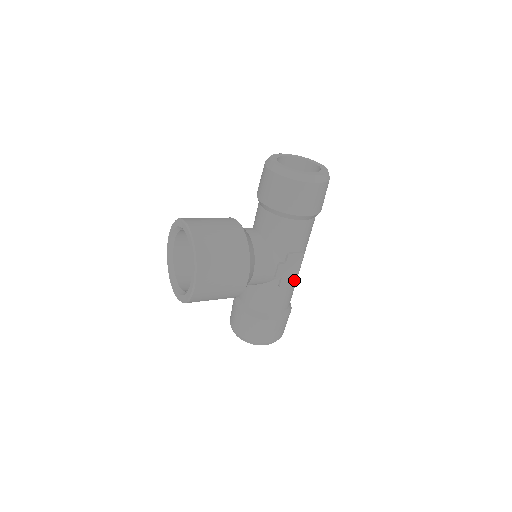
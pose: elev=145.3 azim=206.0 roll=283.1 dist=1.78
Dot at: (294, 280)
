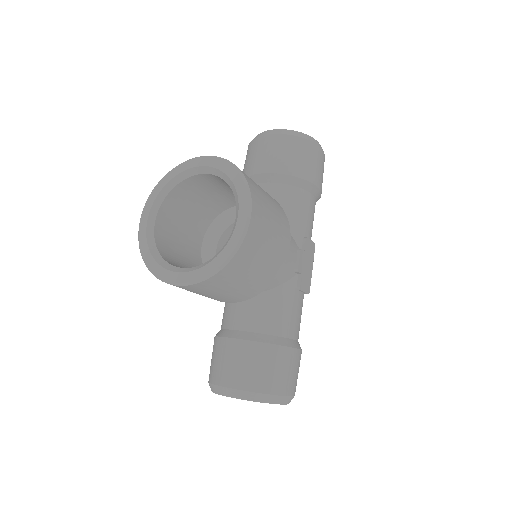
Dot at: (309, 284)
